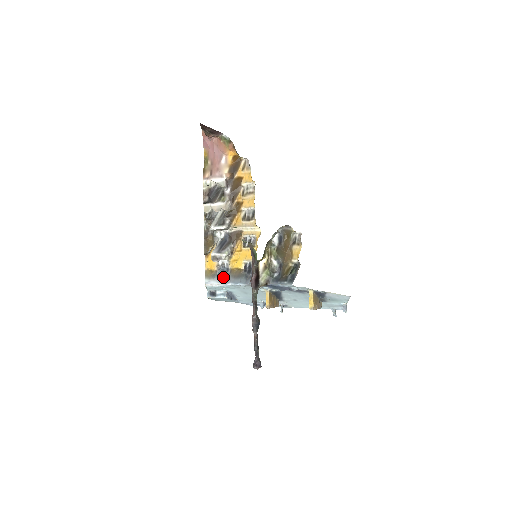
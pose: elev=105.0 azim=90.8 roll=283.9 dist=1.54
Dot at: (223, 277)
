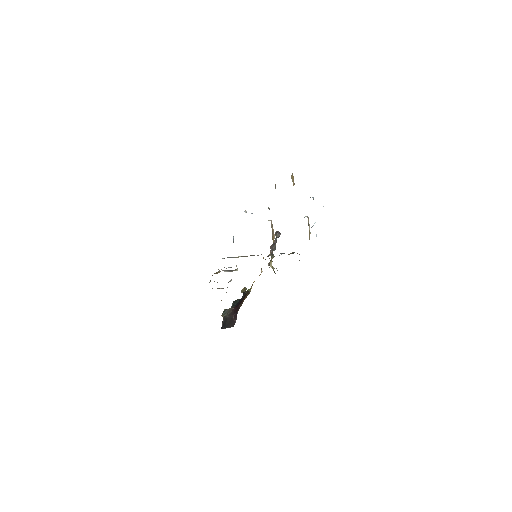
Dot at: occluded
